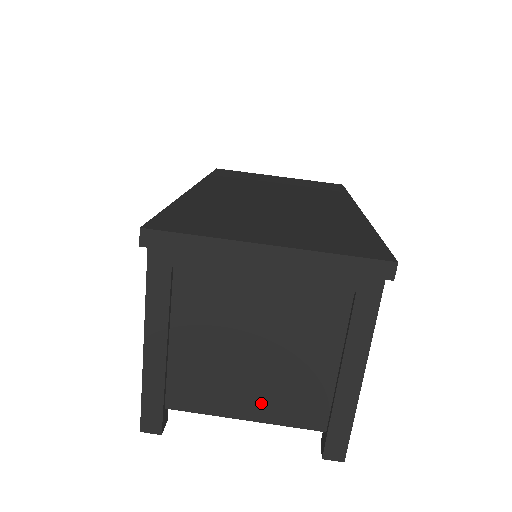
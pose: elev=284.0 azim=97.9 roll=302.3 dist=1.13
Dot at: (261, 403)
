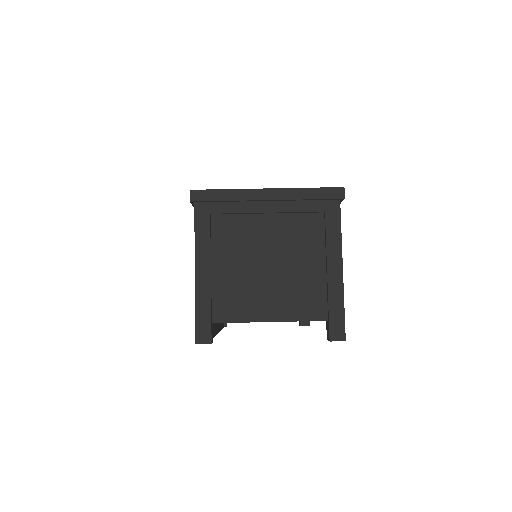
Dot at: (279, 305)
